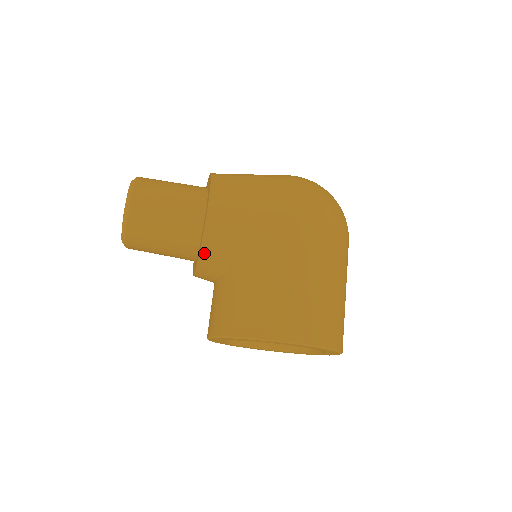
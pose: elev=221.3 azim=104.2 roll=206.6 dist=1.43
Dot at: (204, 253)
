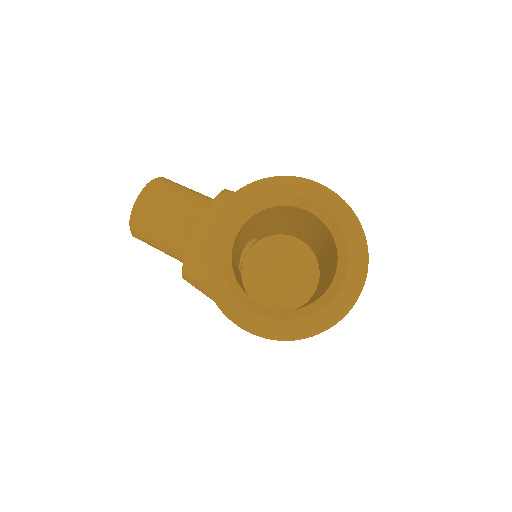
Dot at: (221, 197)
